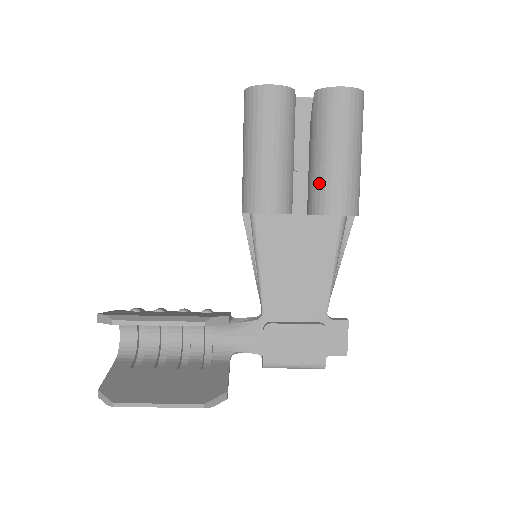
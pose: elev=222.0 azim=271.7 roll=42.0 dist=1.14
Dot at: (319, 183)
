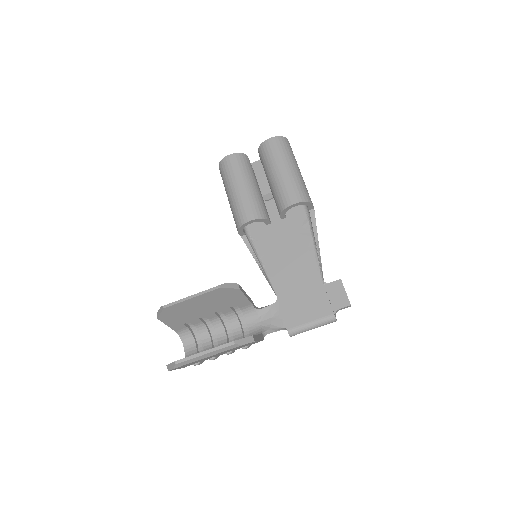
Dot at: (276, 193)
